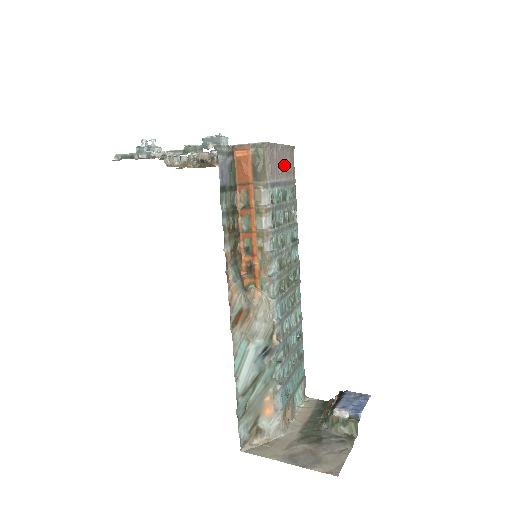
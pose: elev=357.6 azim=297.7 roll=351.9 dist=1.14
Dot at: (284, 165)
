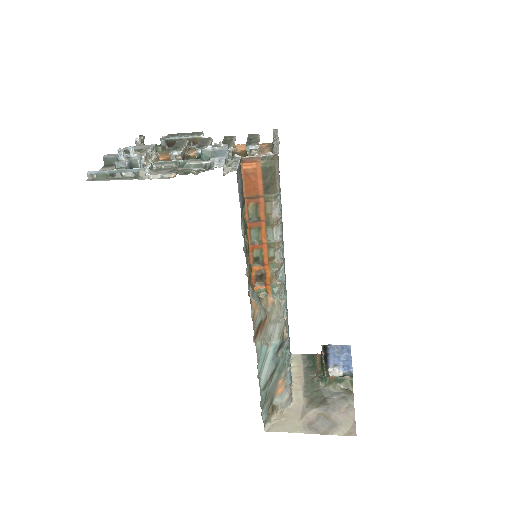
Dot at: occluded
